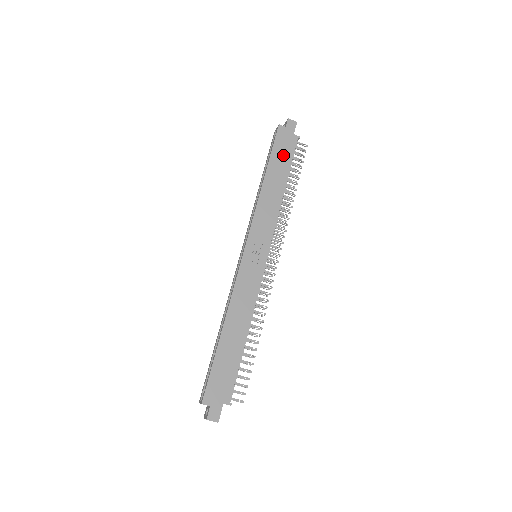
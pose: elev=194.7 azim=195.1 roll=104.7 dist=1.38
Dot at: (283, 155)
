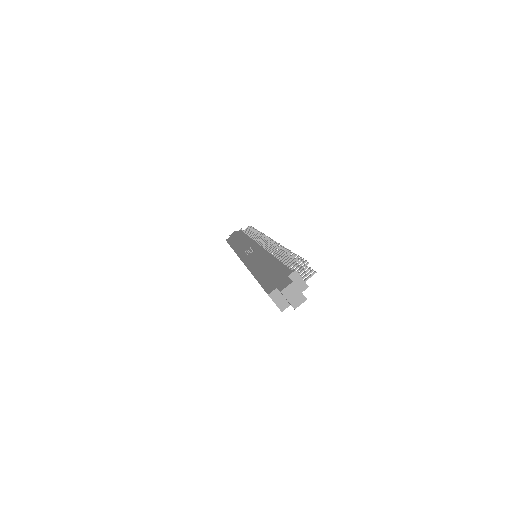
Dot at: (236, 237)
